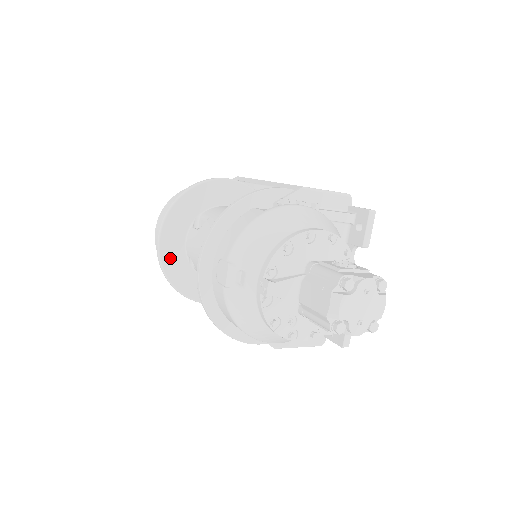
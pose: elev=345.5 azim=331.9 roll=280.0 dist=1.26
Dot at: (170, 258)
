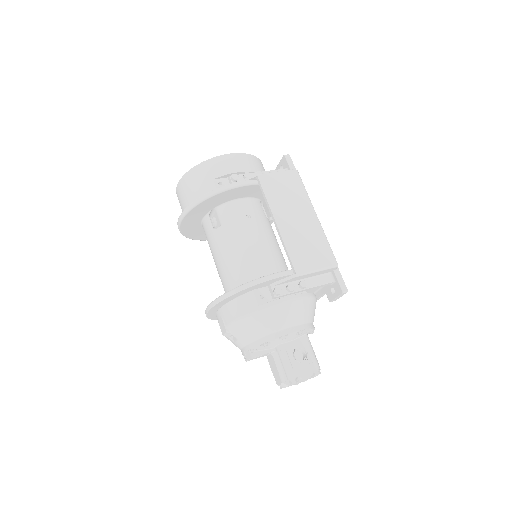
Dot at: (188, 229)
